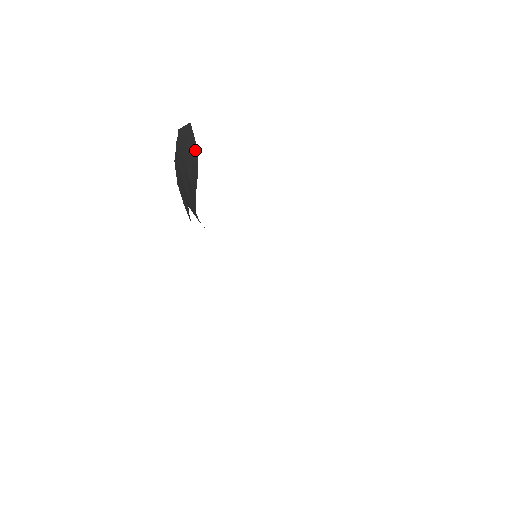
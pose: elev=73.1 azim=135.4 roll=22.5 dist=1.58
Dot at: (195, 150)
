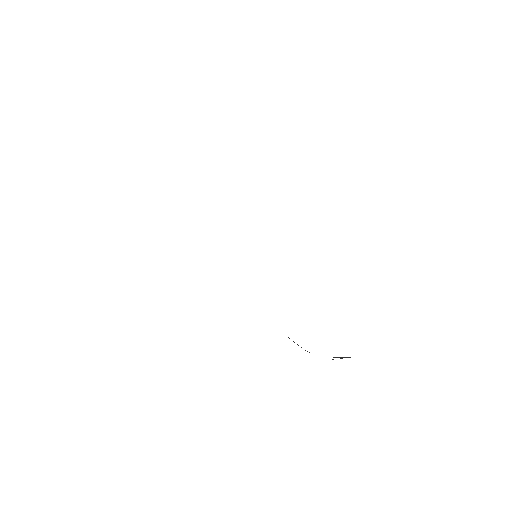
Dot at: occluded
